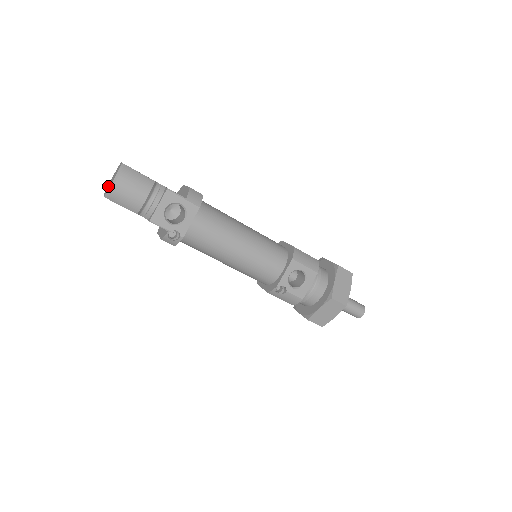
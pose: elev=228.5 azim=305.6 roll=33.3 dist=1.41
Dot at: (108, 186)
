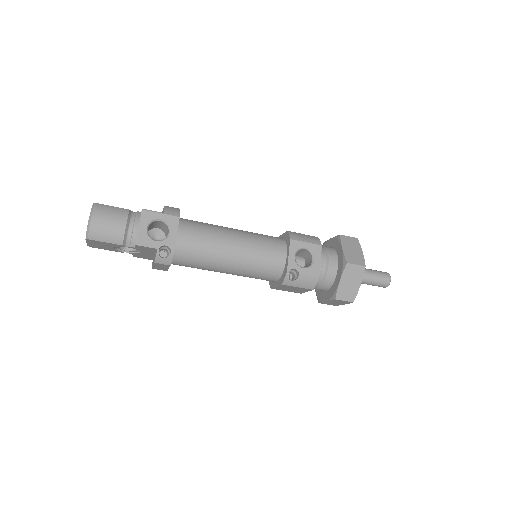
Dot at: occluded
